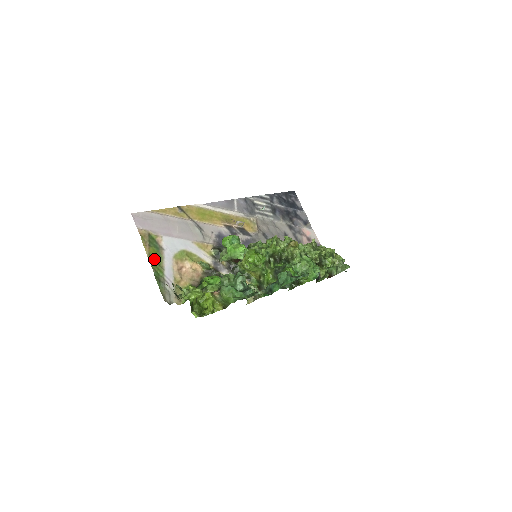
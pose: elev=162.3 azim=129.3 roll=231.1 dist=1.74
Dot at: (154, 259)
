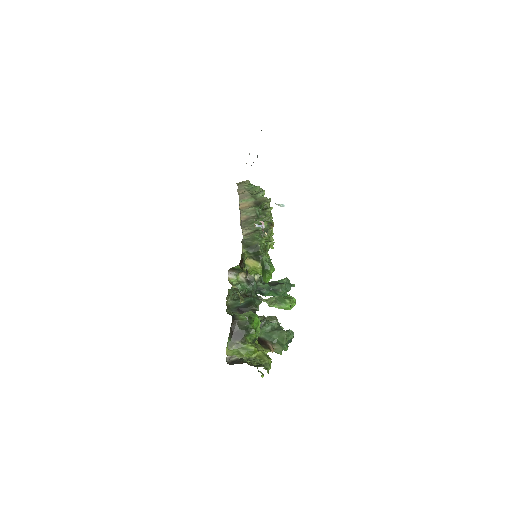
Dot at: occluded
